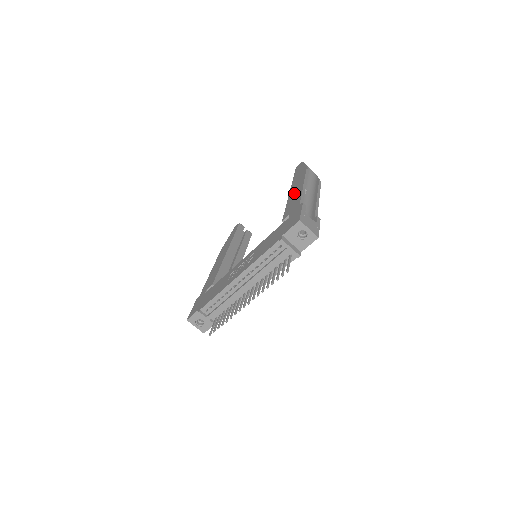
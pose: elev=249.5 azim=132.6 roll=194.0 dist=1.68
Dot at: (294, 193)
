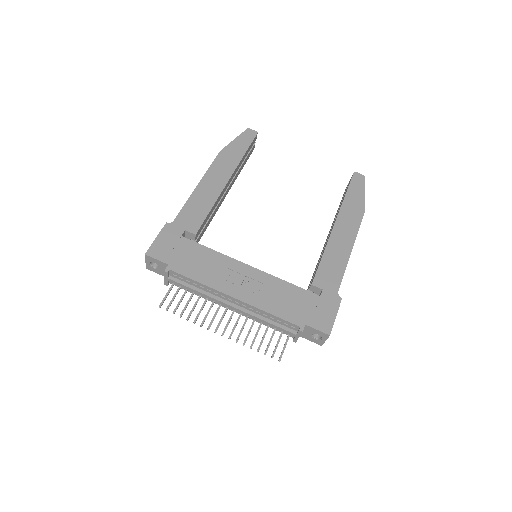
Dot at: (339, 245)
